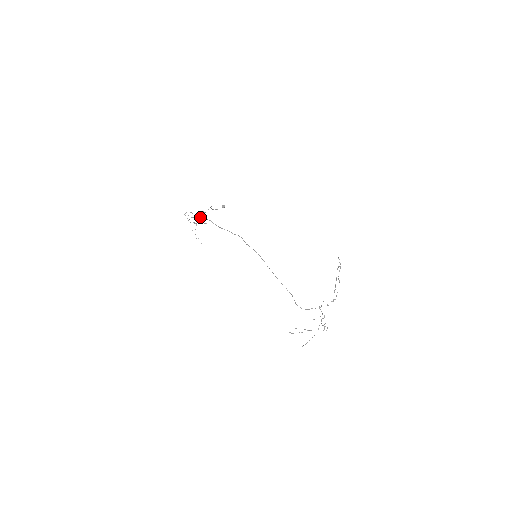
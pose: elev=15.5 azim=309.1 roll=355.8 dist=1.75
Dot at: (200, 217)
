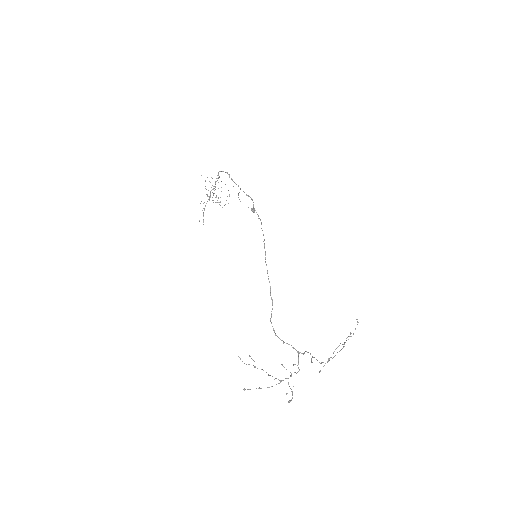
Dot at: occluded
